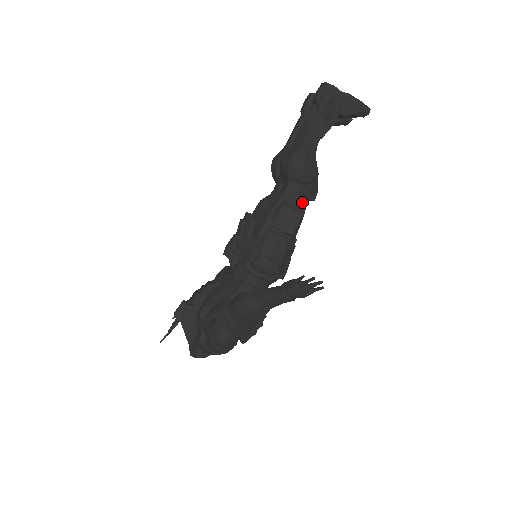
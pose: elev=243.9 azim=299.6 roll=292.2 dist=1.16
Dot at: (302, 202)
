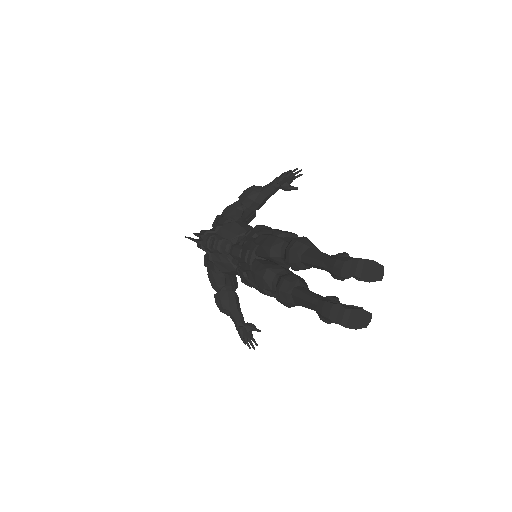
Dot at: occluded
